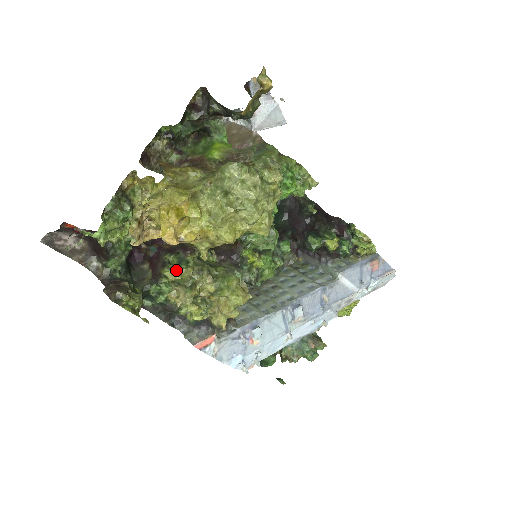
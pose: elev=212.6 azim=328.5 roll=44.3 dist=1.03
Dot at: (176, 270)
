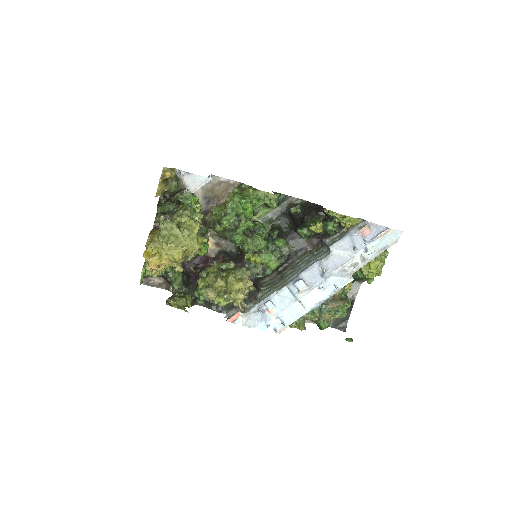
Dot at: (203, 280)
